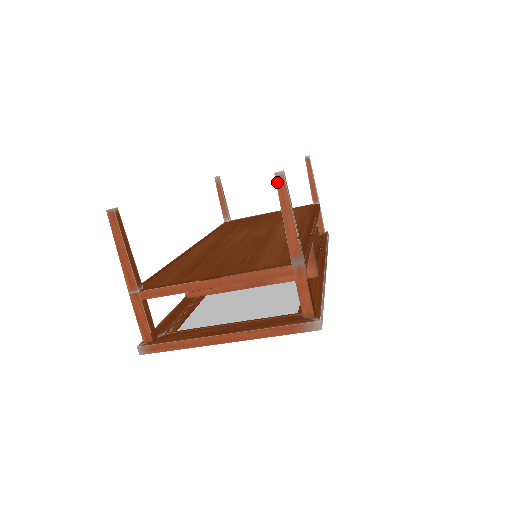
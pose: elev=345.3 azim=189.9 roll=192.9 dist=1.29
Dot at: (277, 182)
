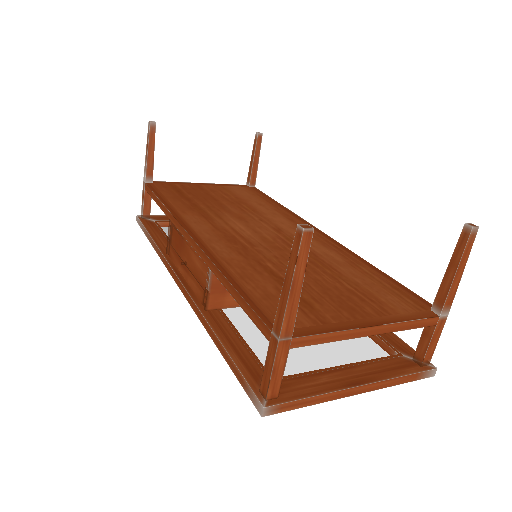
Dot at: (470, 236)
